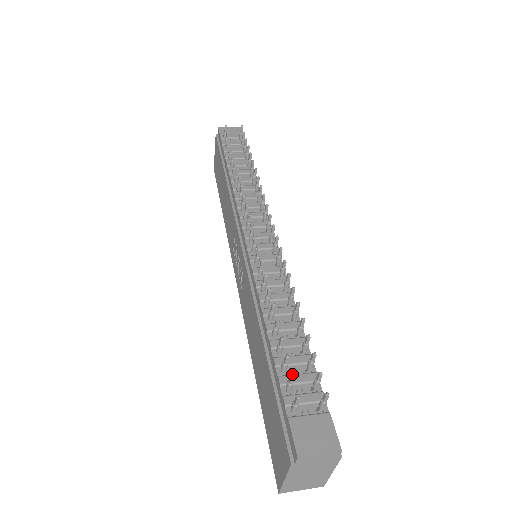
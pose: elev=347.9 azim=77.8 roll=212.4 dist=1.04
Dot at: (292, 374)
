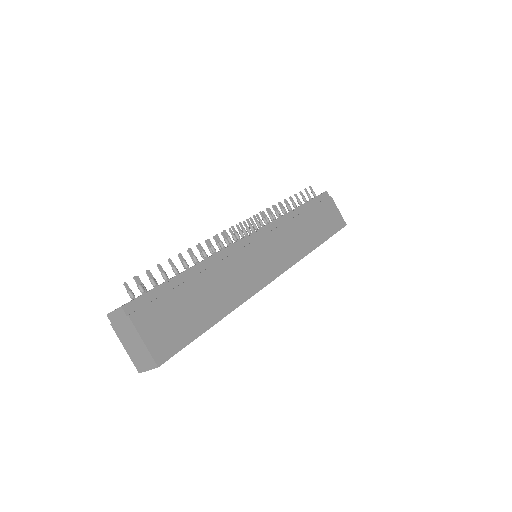
Dot at: occluded
